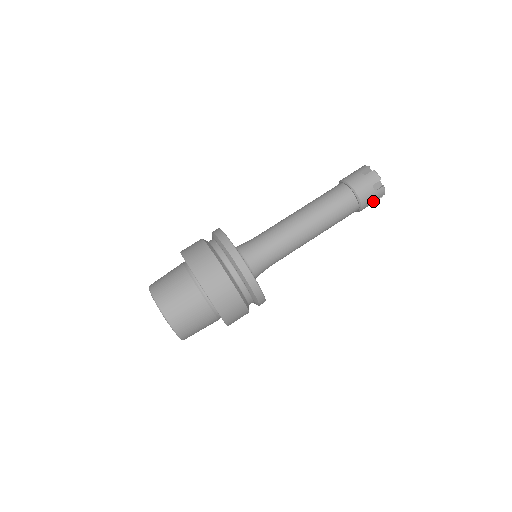
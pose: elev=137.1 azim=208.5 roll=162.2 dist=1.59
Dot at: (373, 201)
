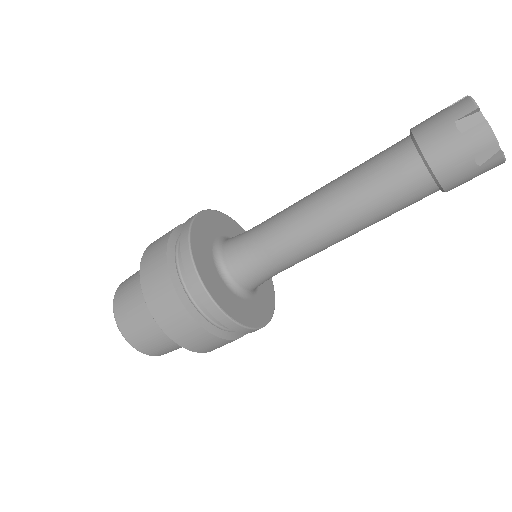
Dot at: (475, 176)
